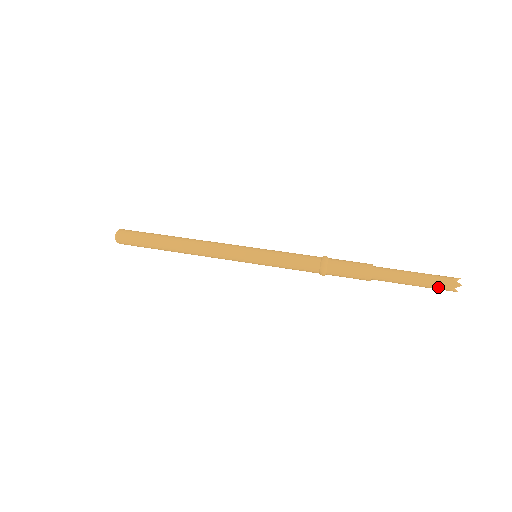
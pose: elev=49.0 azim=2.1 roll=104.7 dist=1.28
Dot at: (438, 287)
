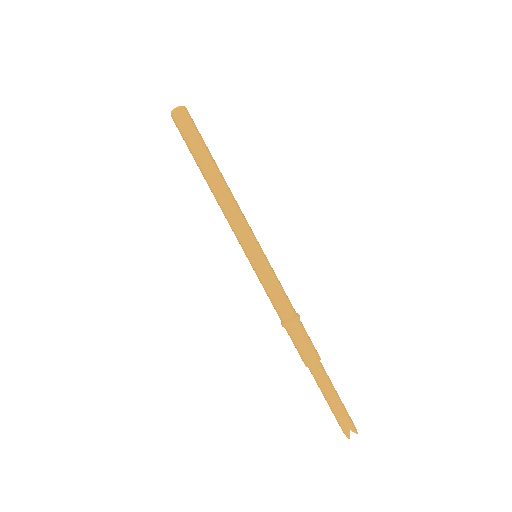
Dot at: (337, 421)
